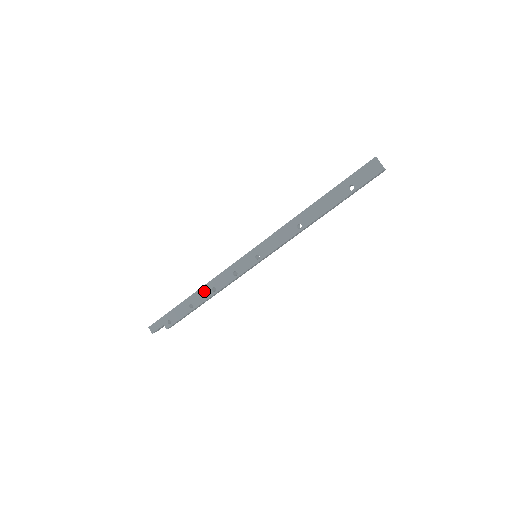
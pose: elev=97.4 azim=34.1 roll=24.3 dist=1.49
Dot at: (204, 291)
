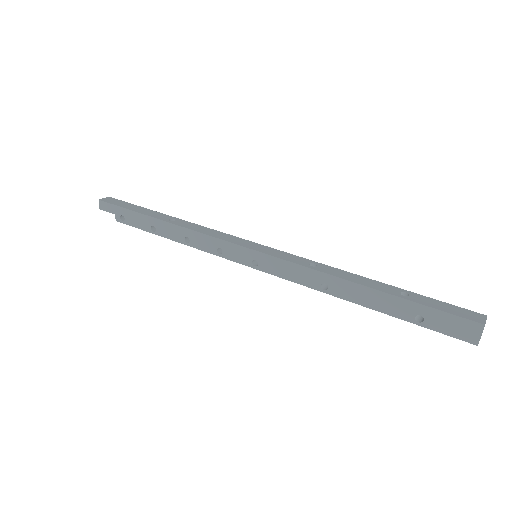
Dot at: (176, 230)
